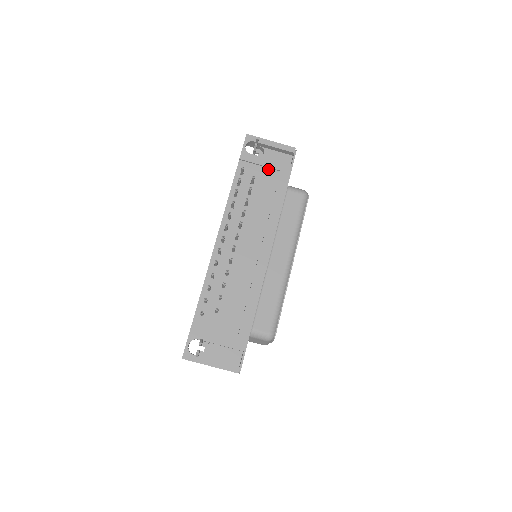
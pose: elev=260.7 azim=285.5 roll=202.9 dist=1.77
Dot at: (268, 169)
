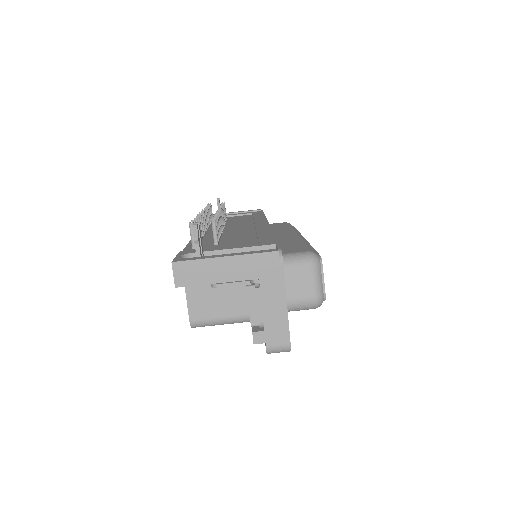
Dot at: (239, 216)
